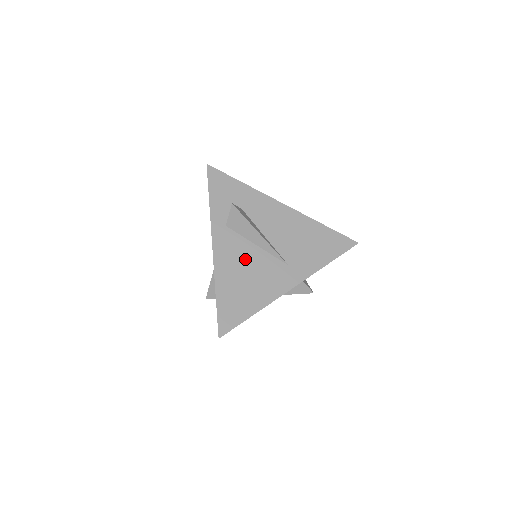
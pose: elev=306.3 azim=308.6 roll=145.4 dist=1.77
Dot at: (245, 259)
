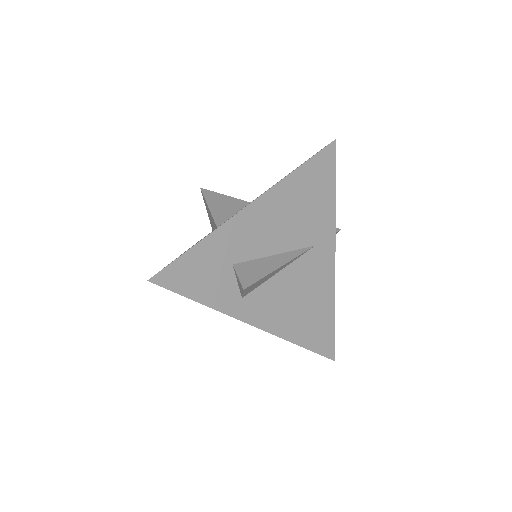
Dot at: (286, 294)
